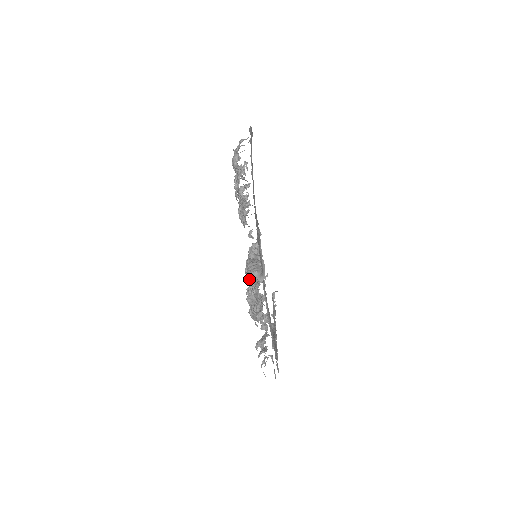
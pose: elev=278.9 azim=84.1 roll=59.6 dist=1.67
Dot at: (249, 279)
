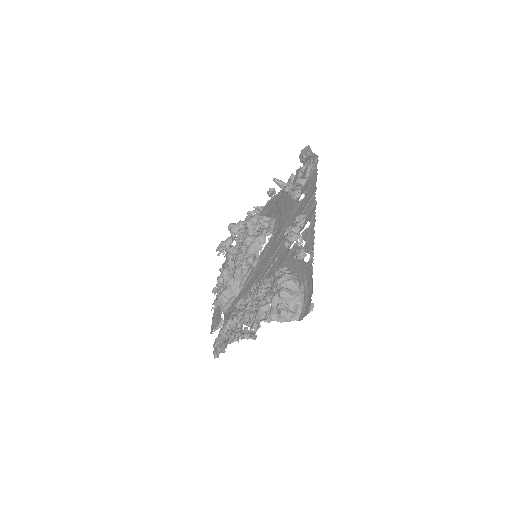
Dot at: (216, 301)
